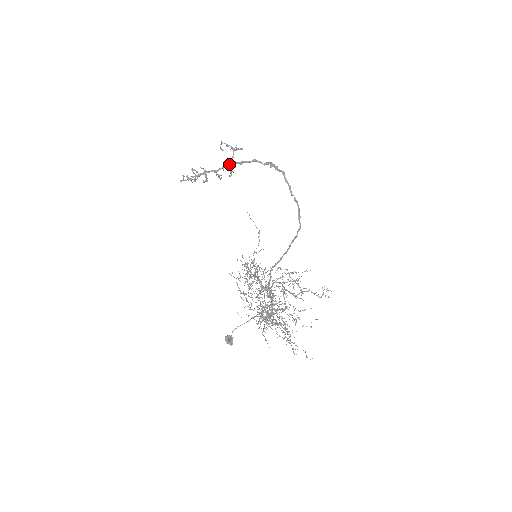
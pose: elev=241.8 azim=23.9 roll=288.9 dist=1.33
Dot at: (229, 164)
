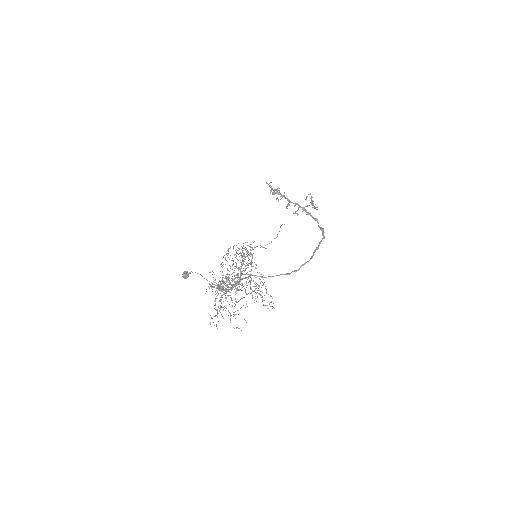
Dot at: occluded
